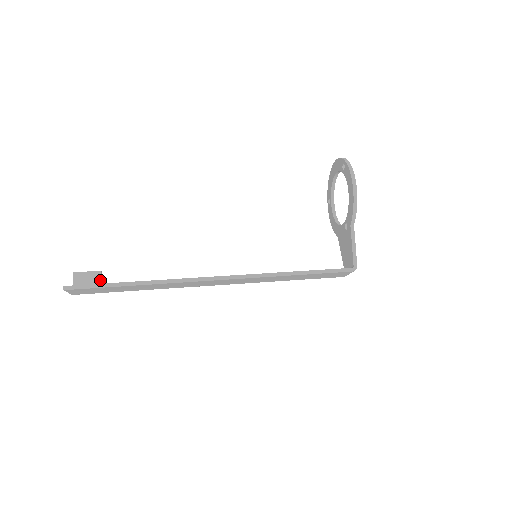
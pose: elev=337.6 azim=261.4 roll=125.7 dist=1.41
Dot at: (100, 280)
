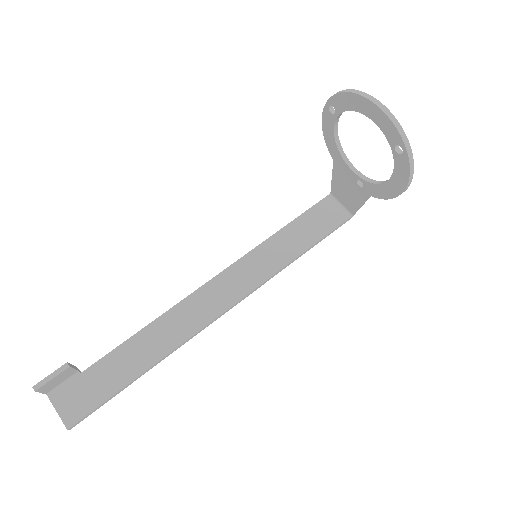
Dot at: (73, 370)
